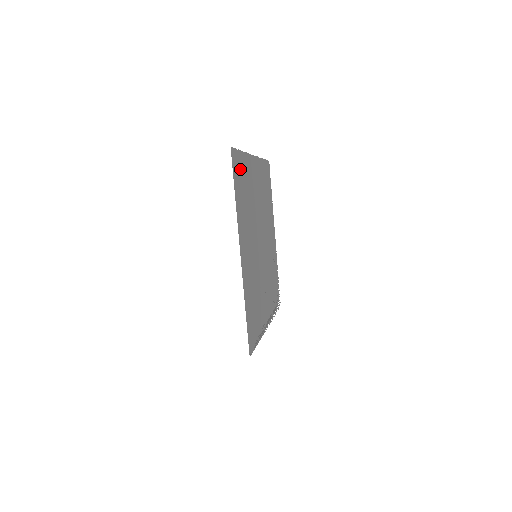
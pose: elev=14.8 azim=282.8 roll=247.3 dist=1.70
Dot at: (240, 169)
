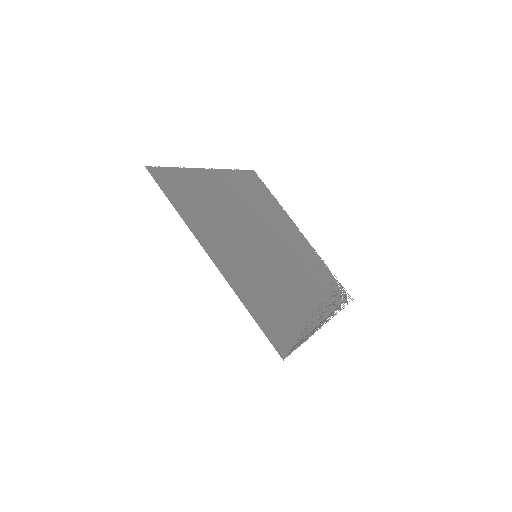
Dot at: (178, 183)
